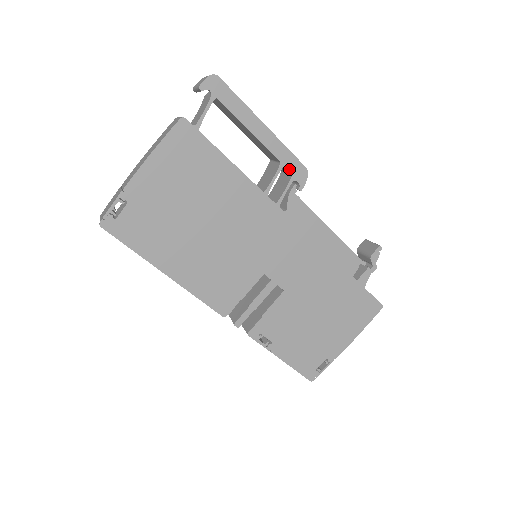
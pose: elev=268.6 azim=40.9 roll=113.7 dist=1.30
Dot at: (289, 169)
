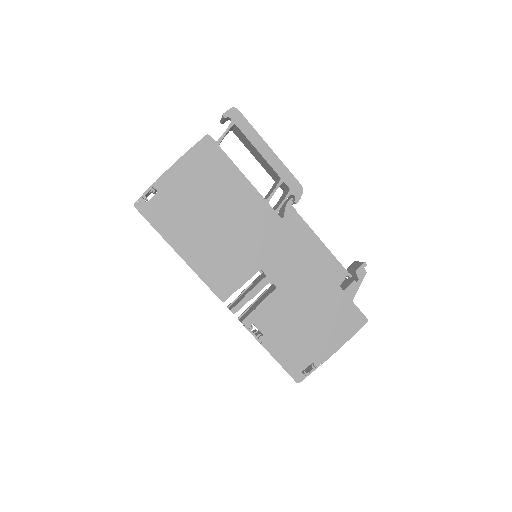
Dot at: (287, 185)
